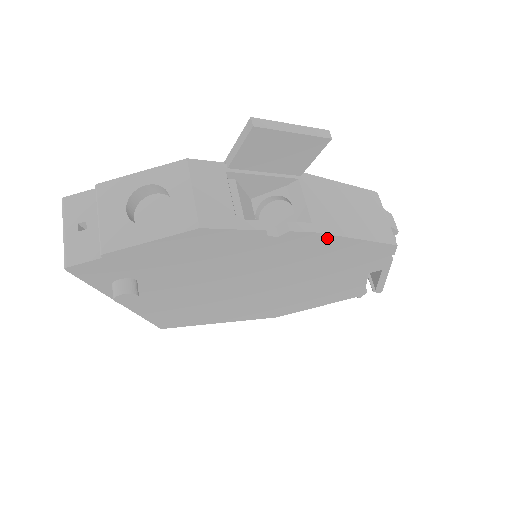
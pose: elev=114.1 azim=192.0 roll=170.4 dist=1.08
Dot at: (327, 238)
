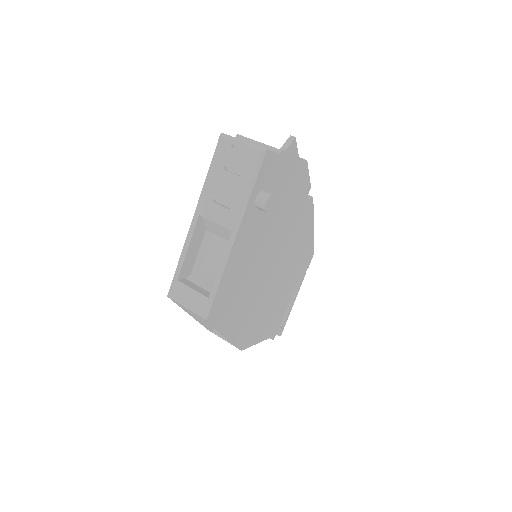
Dot at: (311, 219)
